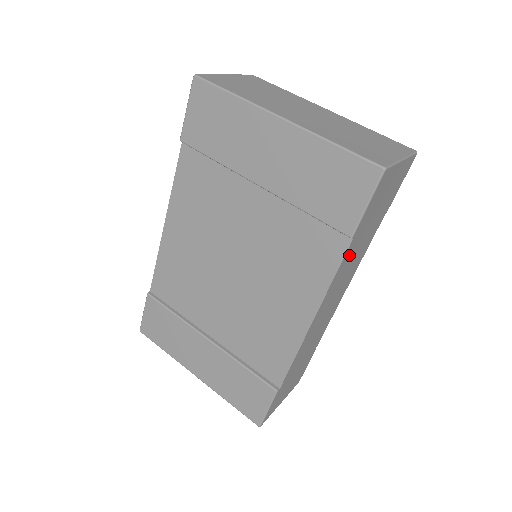
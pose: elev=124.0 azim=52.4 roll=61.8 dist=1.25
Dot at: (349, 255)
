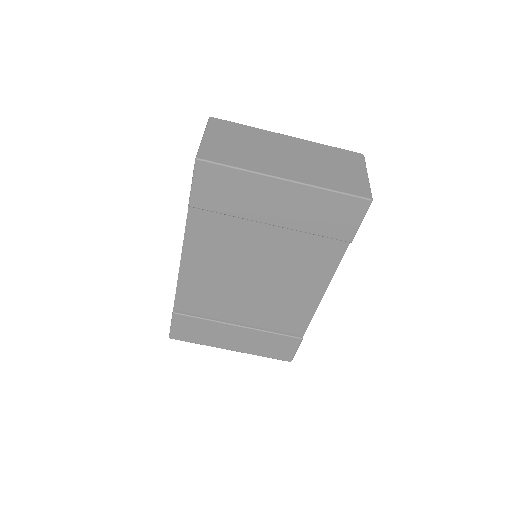
Dot at: occluded
